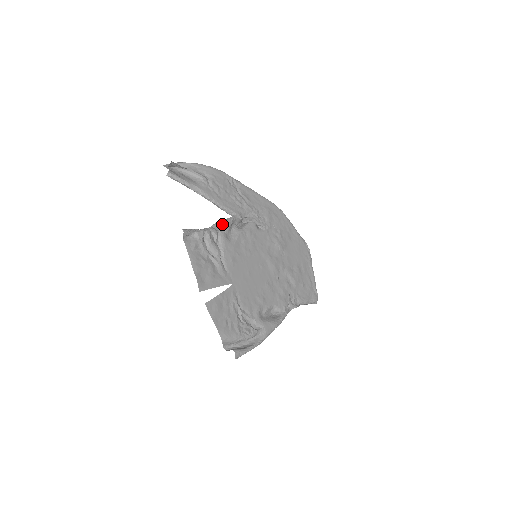
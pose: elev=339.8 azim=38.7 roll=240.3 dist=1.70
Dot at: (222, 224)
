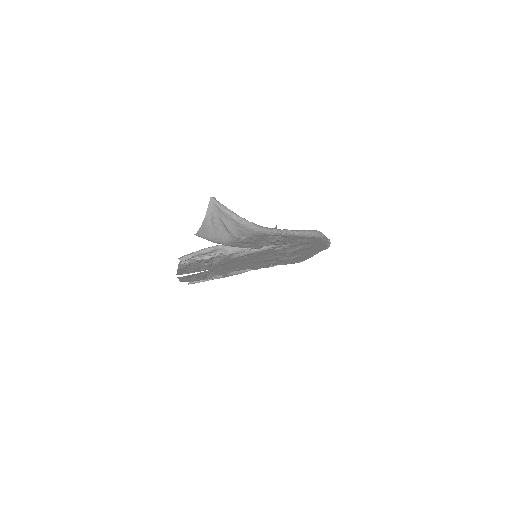
Dot at: occluded
